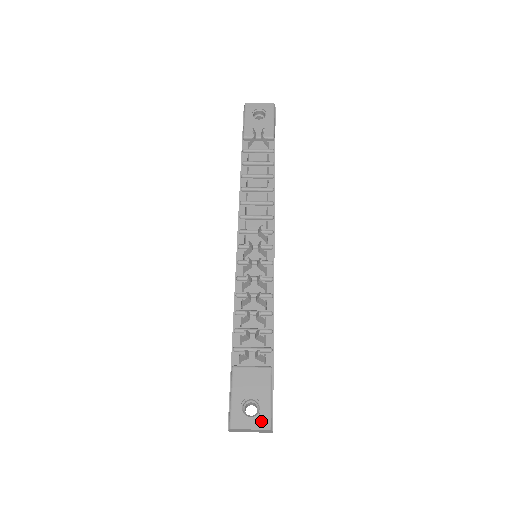
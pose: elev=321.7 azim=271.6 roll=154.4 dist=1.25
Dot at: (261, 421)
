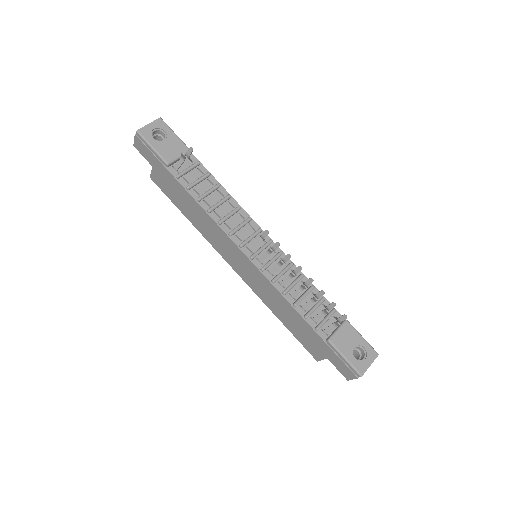
Dot at: (371, 355)
